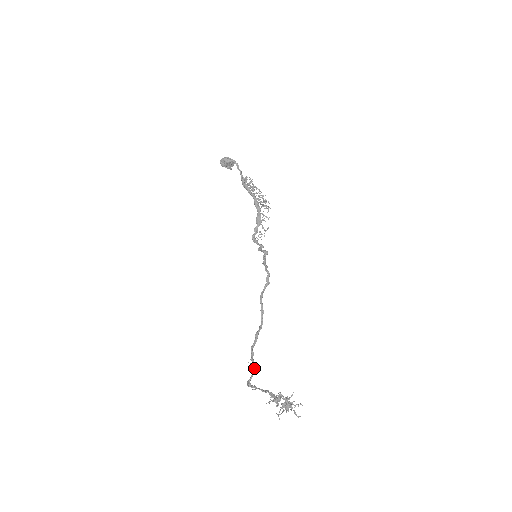
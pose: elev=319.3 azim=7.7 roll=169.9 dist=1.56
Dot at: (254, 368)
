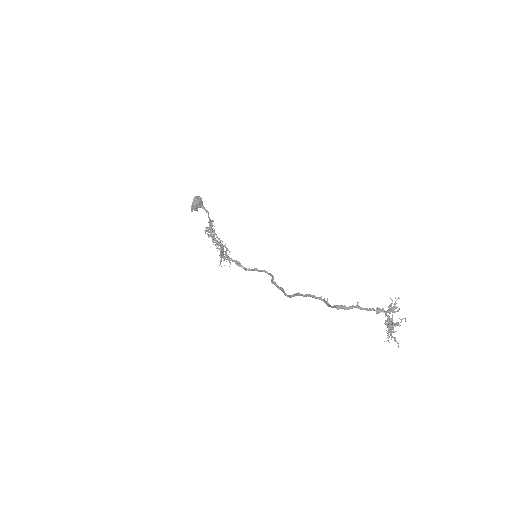
Dot at: (328, 303)
